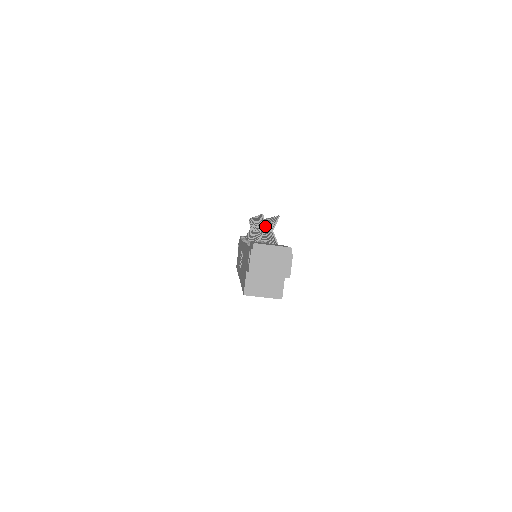
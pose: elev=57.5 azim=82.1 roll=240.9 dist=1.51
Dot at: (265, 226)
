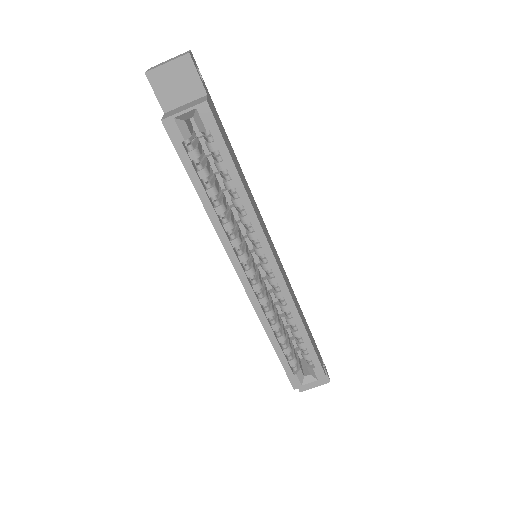
Dot at: occluded
